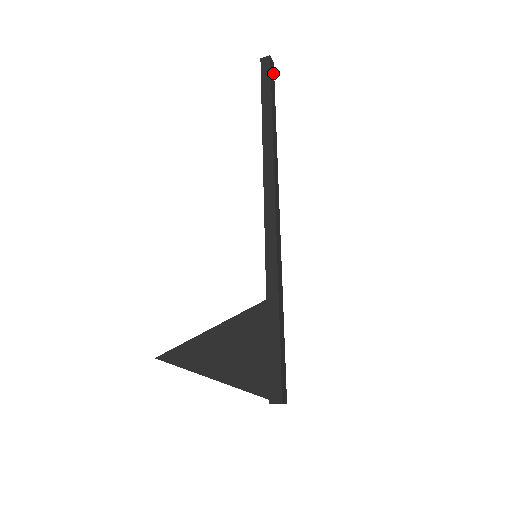
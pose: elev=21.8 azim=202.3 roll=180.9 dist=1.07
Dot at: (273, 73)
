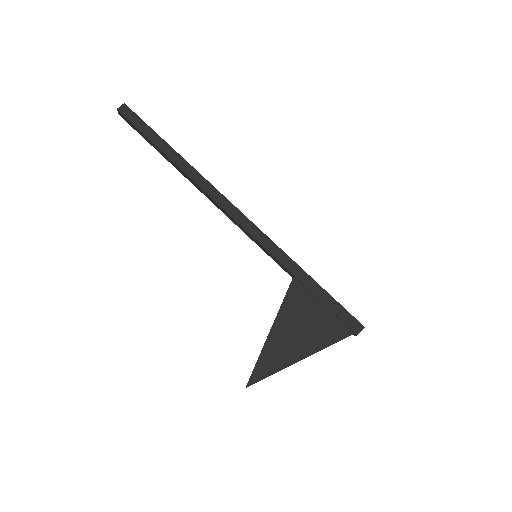
Dot at: occluded
